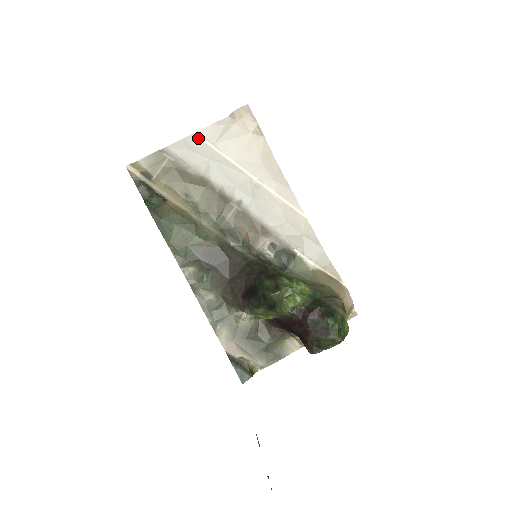
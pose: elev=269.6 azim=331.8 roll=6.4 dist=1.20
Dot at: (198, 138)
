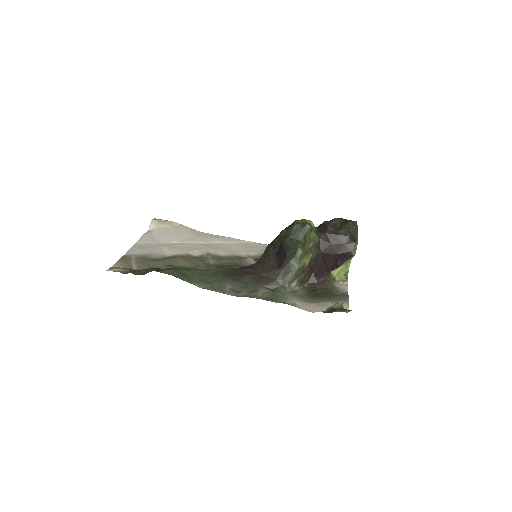
Dot at: (141, 243)
